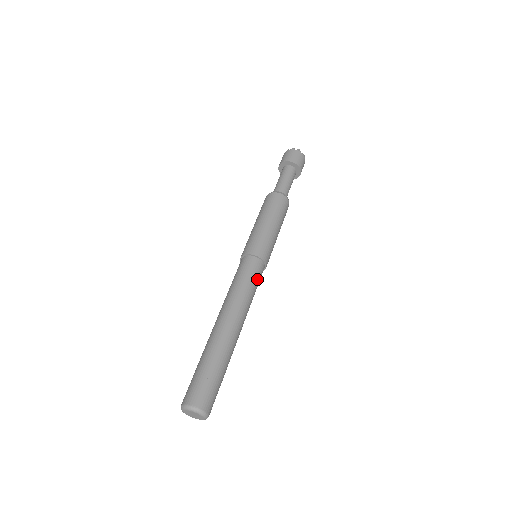
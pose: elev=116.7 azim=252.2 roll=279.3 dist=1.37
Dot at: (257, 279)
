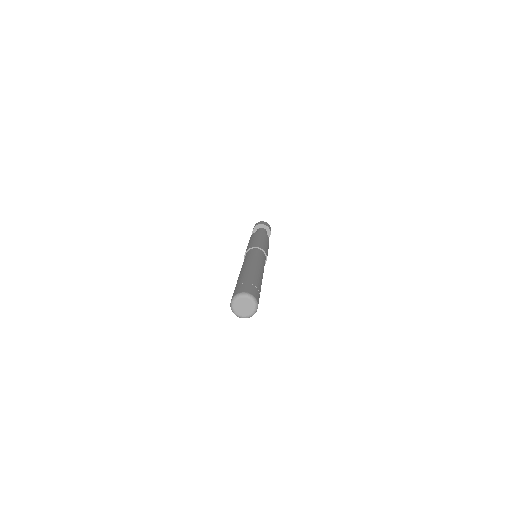
Dot at: (264, 259)
